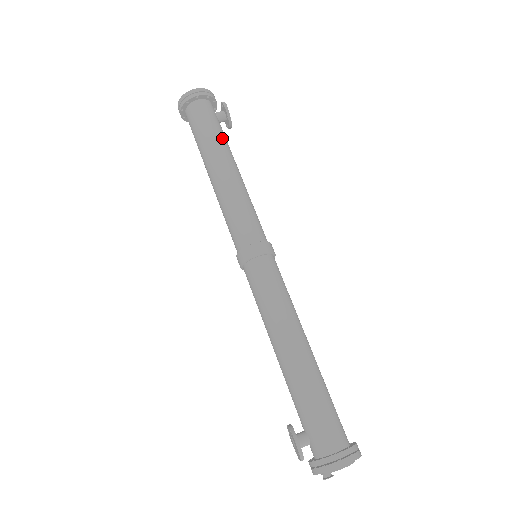
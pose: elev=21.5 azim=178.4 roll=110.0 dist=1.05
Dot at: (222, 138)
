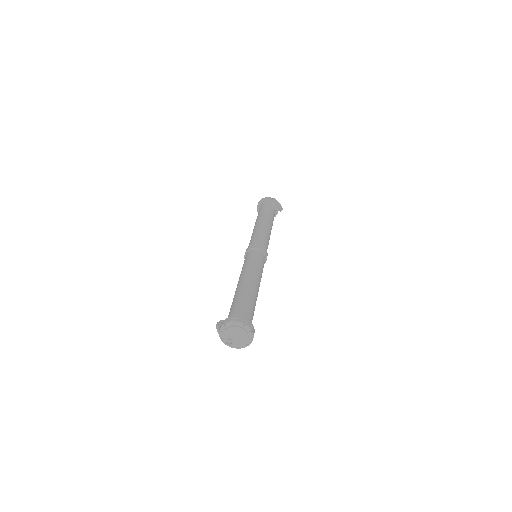
Dot at: (264, 213)
